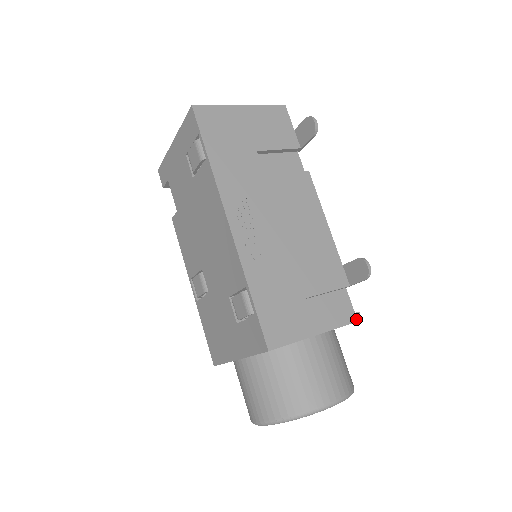
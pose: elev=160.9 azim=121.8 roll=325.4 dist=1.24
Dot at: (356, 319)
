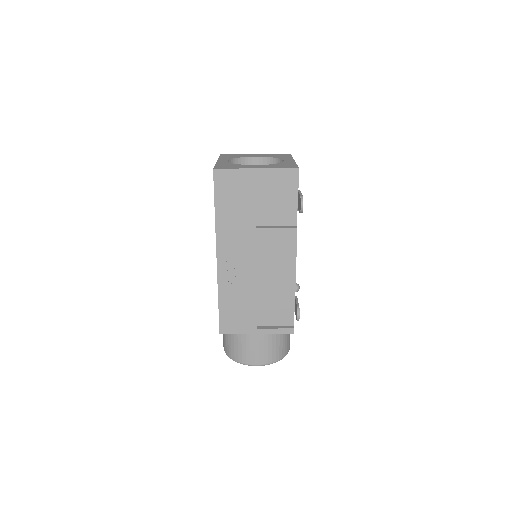
Dot at: (290, 332)
